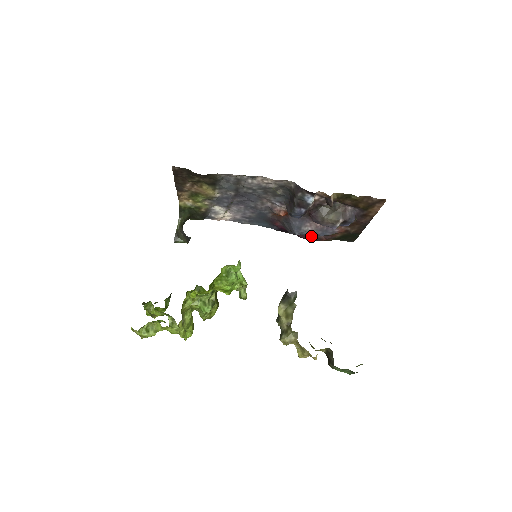
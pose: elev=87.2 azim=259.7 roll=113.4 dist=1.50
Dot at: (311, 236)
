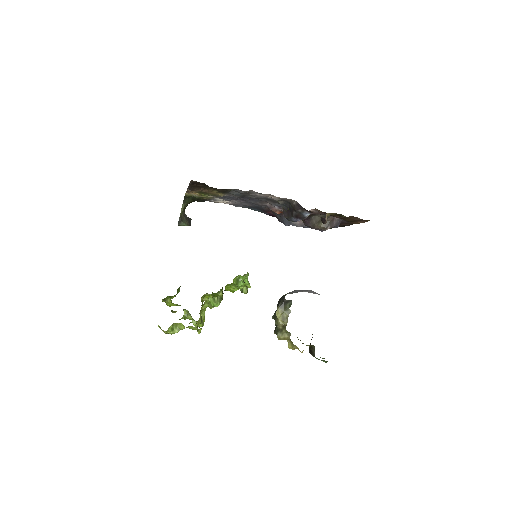
Dot at: occluded
